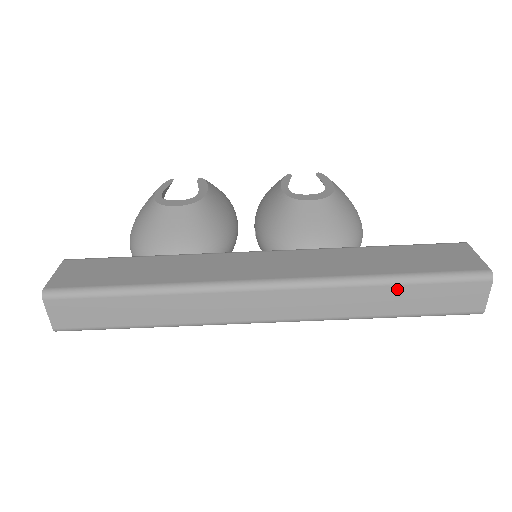
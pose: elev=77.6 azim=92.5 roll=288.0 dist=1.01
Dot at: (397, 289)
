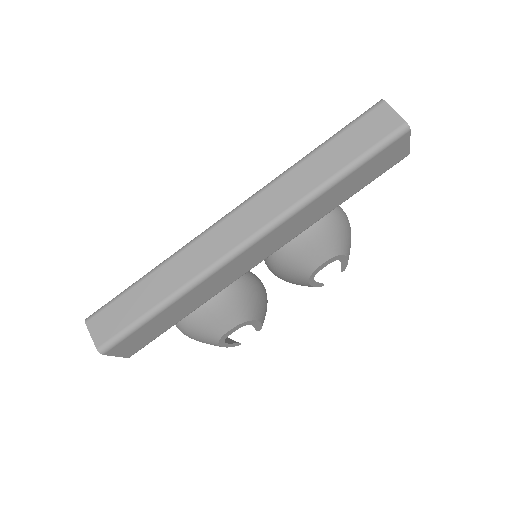
Dot at: (321, 153)
